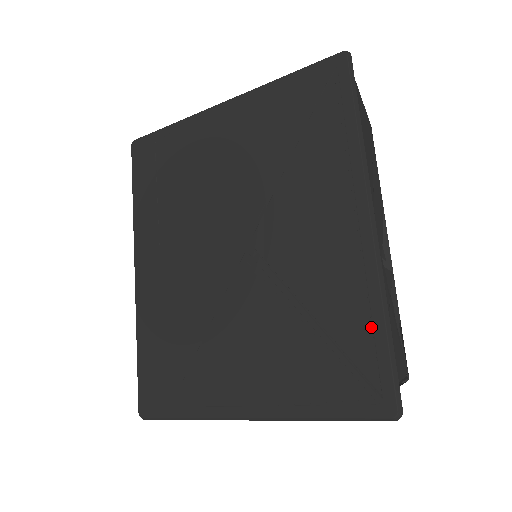
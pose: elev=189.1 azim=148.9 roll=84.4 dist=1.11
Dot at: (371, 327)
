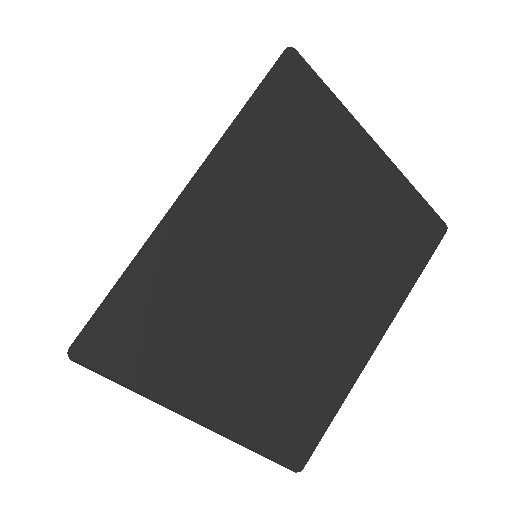
Dot at: (329, 411)
